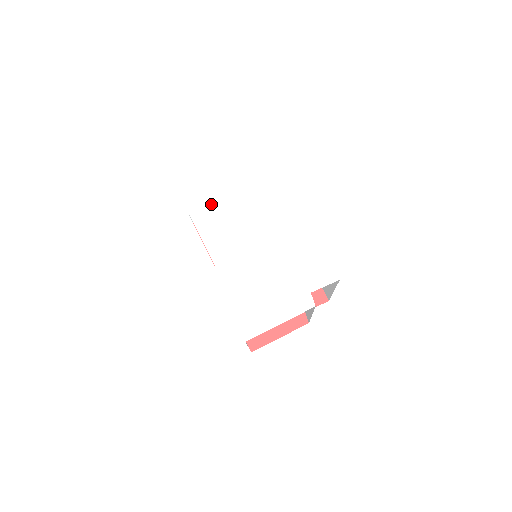
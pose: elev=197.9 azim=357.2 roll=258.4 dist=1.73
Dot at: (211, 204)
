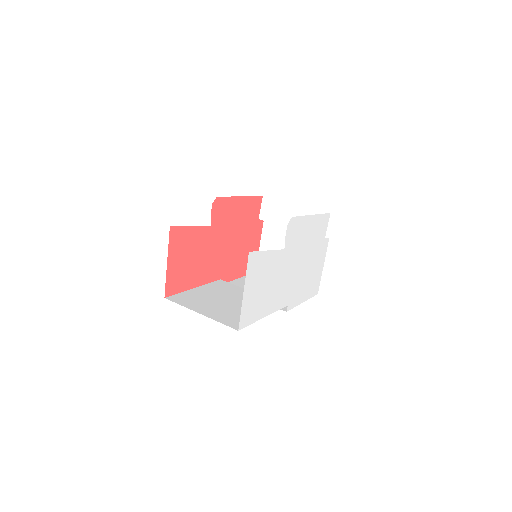
Dot at: (262, 298)
